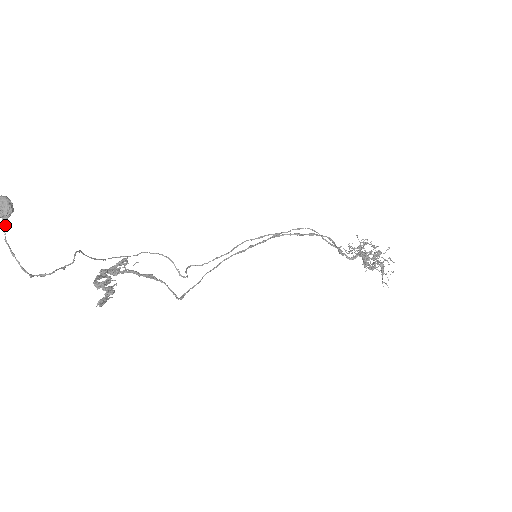
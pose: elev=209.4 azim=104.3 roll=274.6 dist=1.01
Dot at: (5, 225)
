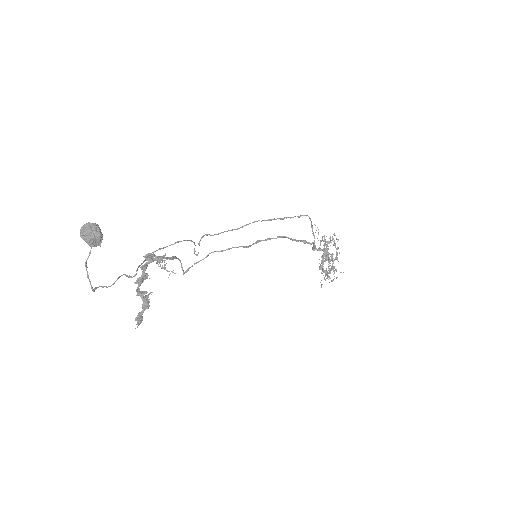
Dot at: (90, 253)
